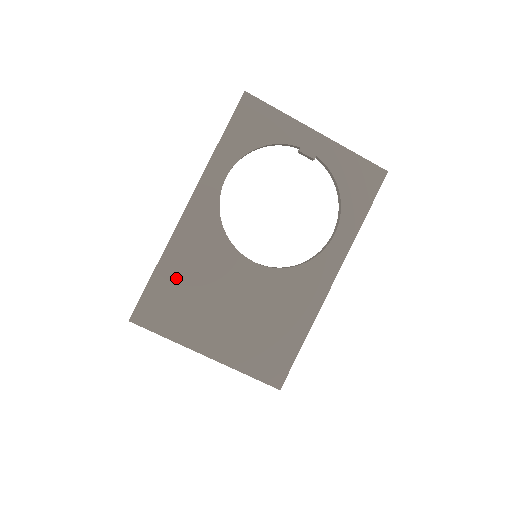
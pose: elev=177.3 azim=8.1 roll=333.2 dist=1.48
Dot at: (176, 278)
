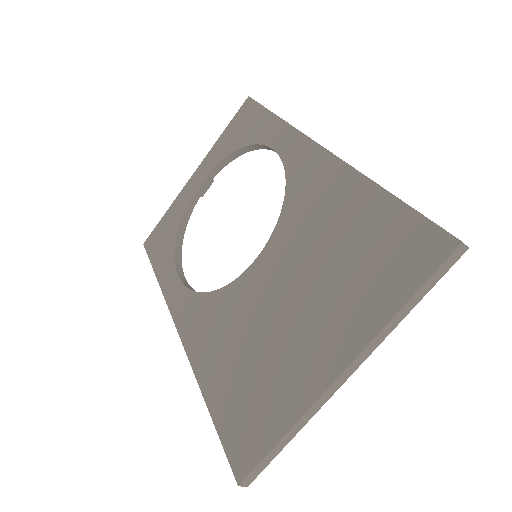
Dot at: (226, 377)
